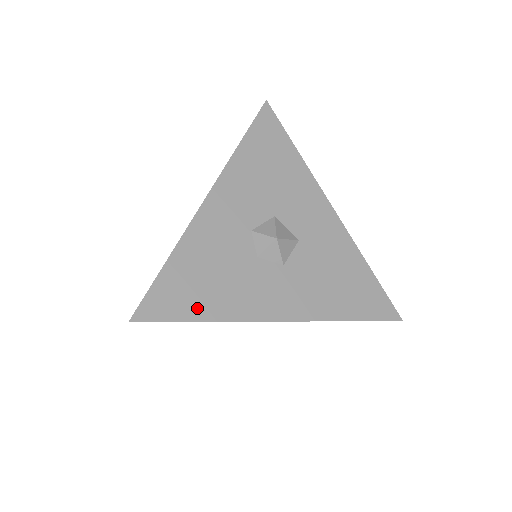
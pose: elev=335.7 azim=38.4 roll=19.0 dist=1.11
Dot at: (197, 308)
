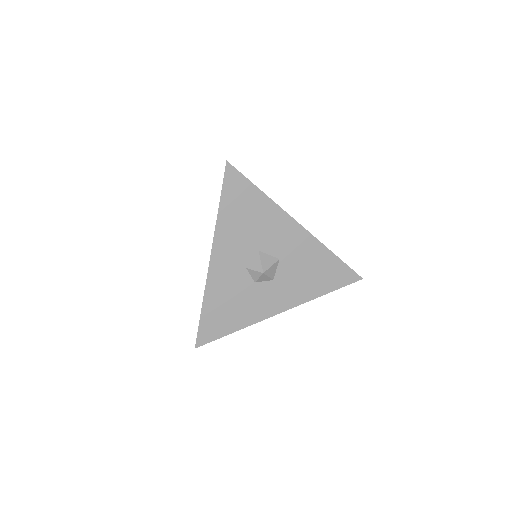
Dot at: (228, 327)
